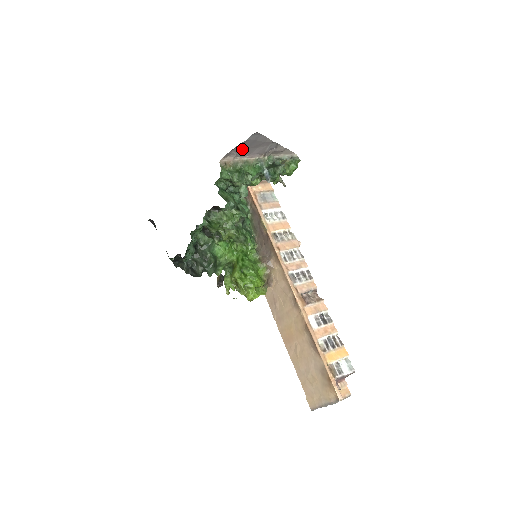
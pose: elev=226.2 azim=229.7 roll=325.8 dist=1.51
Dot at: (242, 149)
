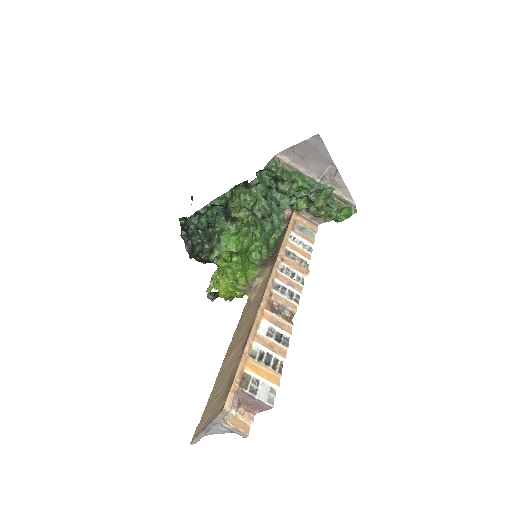
Dot at: (301, 153)
